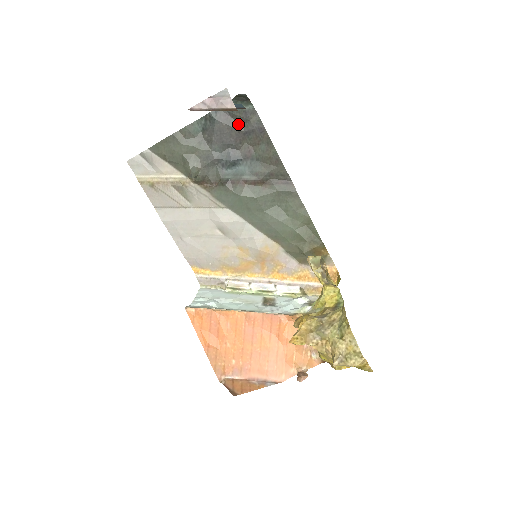
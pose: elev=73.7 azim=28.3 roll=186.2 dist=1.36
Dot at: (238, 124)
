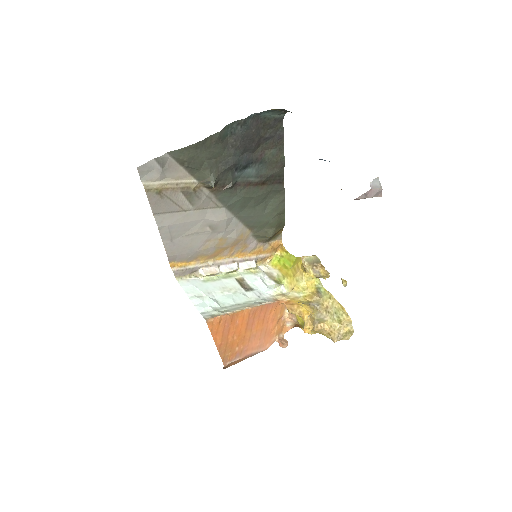
Dot at: (264, 130)
